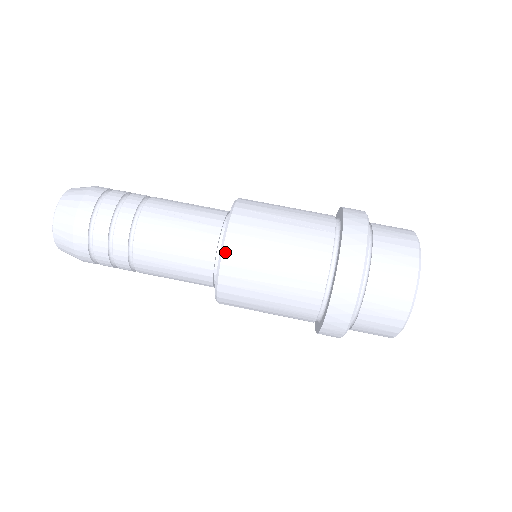
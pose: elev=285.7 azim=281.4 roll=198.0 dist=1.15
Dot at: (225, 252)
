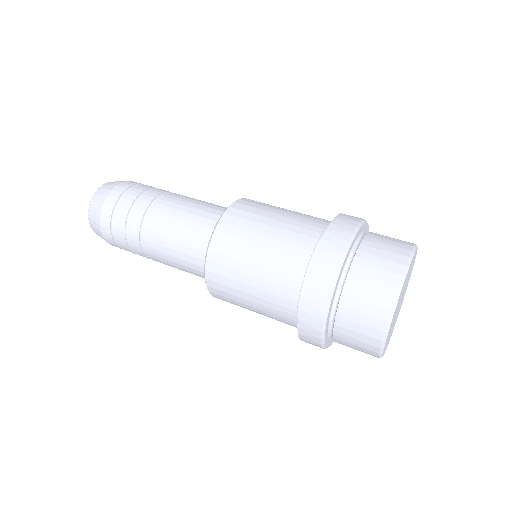
Dot at: (222, 220)
